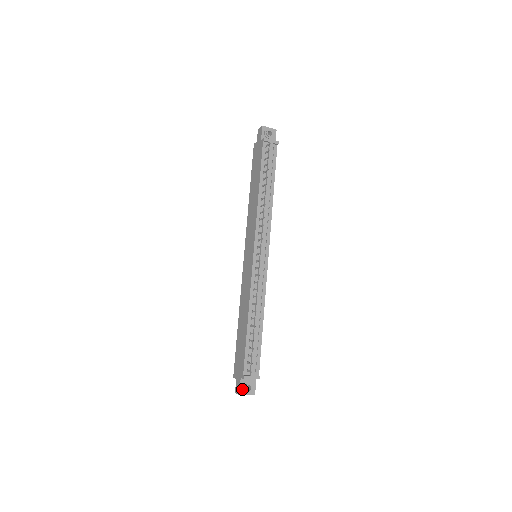
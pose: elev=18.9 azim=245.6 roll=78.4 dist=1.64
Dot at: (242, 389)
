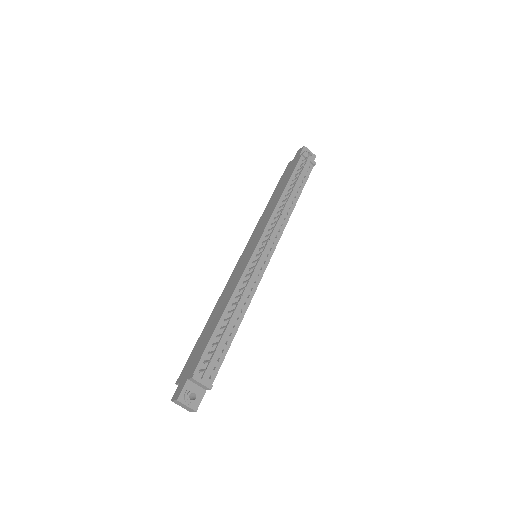
Dot at: (183, 394)
